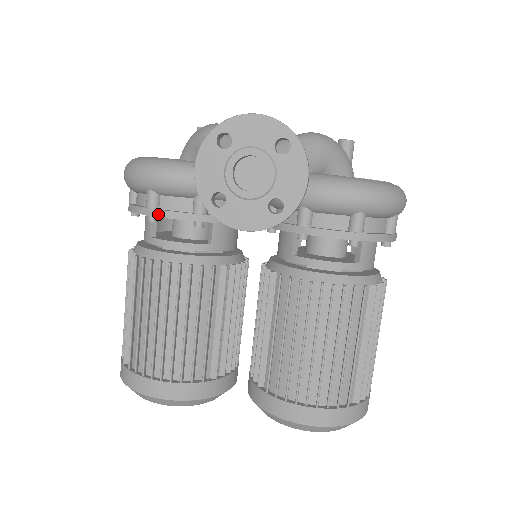
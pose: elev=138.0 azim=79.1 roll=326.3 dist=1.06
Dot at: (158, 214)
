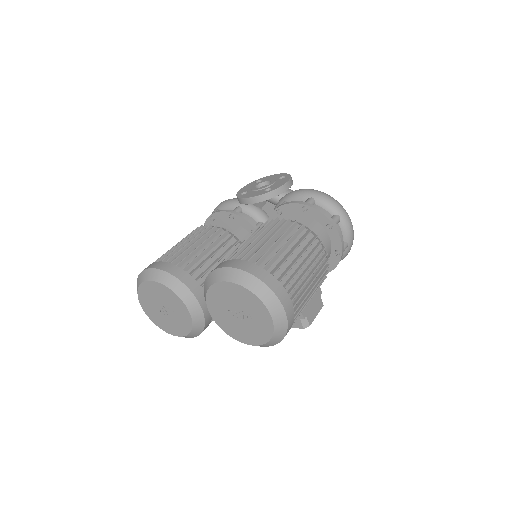
Dot at: (215, 212)
